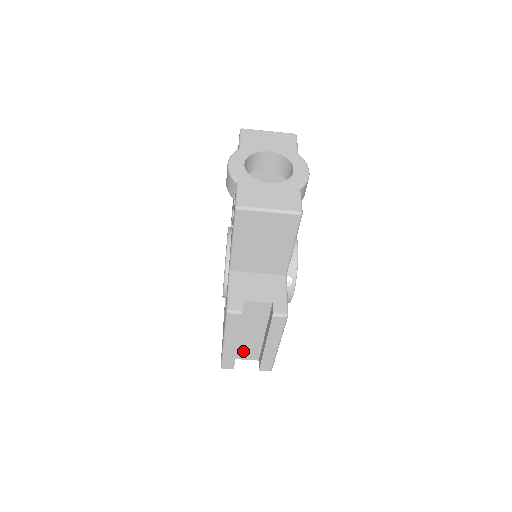
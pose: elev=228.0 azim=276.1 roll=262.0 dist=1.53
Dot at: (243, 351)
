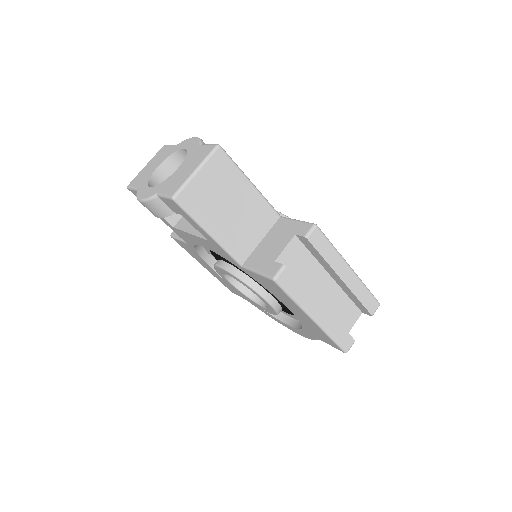
Dot at: (340, 318)
